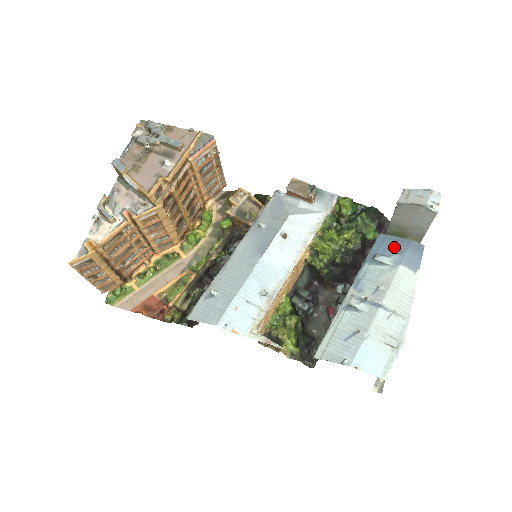
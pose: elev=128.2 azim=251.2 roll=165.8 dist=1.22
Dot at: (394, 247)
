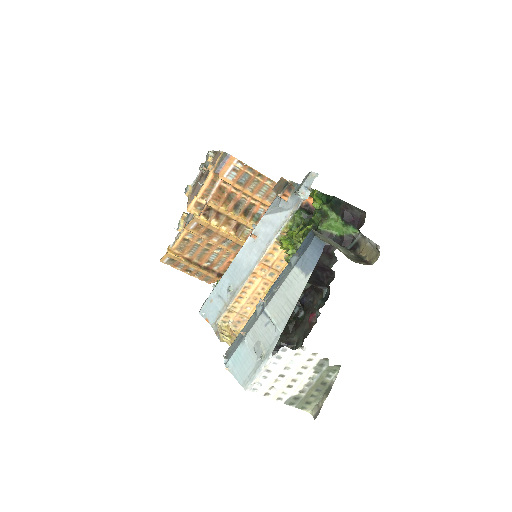
Dot at: (306, 245)
